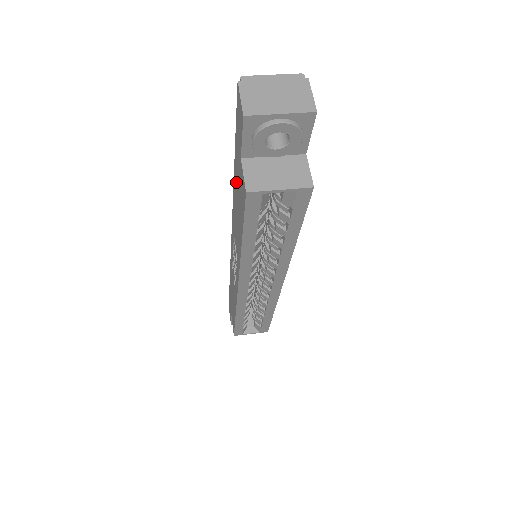
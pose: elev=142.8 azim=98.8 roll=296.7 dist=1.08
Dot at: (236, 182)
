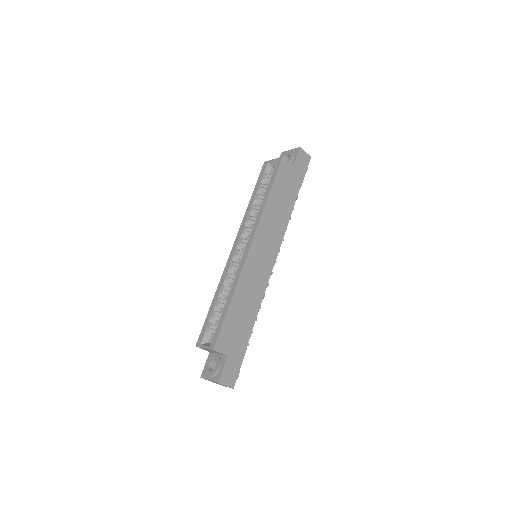
Dot at: occluded
